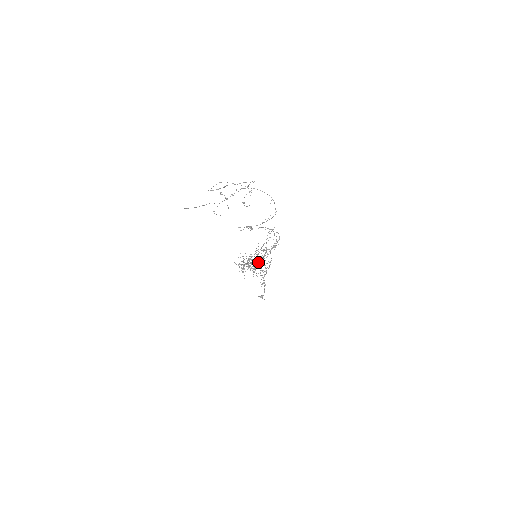
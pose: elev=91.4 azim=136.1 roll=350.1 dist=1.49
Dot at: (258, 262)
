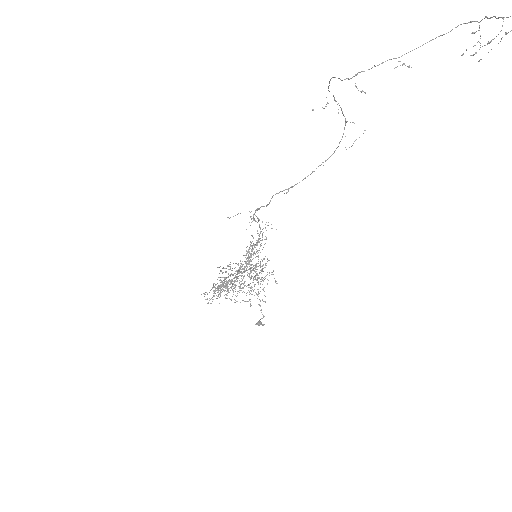
Dot at: occluded
